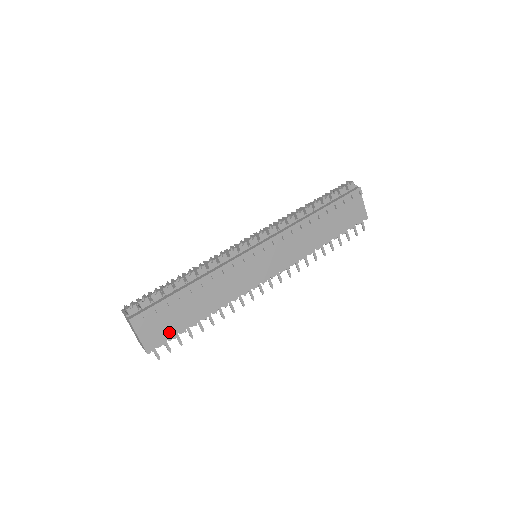
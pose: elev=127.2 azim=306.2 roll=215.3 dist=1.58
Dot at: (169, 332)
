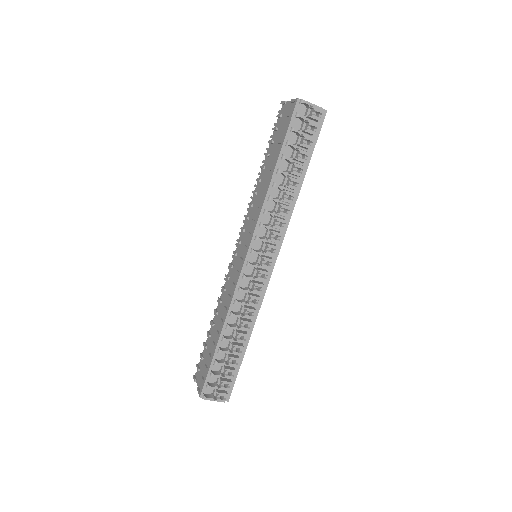
Dot at: occluded
